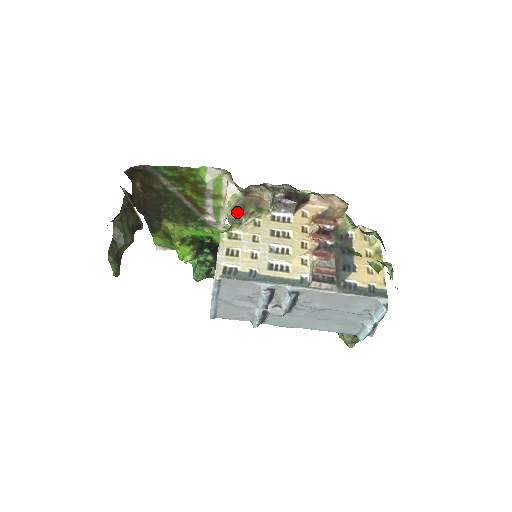
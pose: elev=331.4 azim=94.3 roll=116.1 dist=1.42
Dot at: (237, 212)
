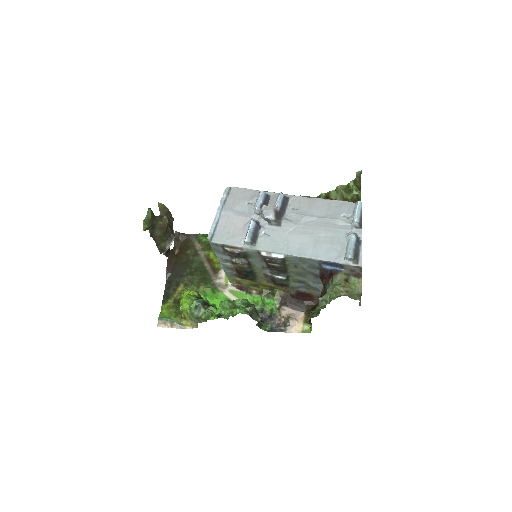
Dot at: occluded
